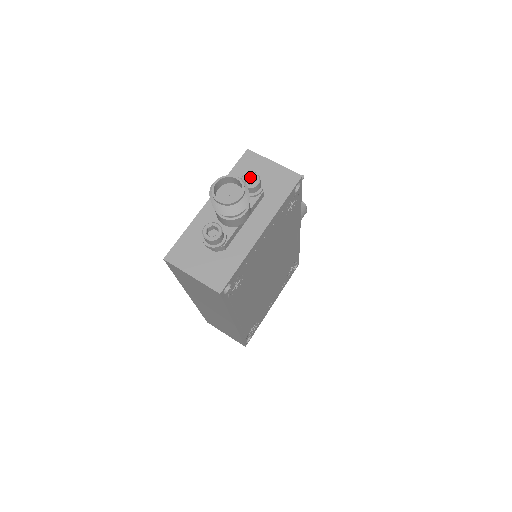
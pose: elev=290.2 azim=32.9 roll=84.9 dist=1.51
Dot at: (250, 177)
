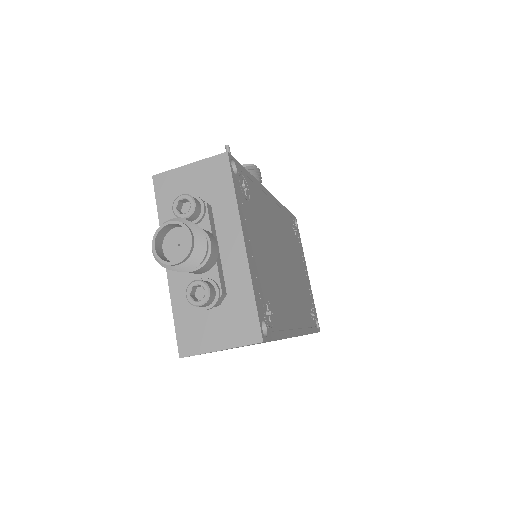
Dot at: (181, 204)
